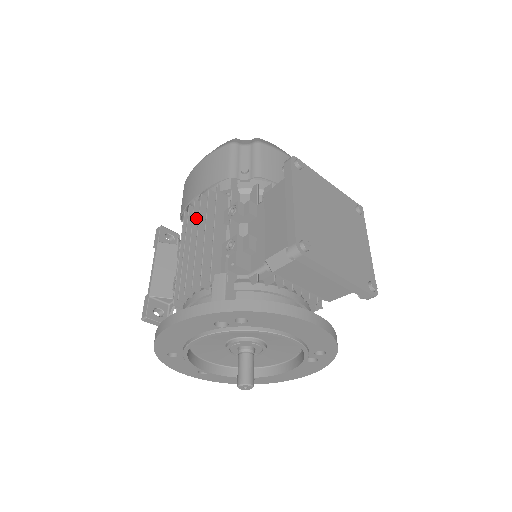
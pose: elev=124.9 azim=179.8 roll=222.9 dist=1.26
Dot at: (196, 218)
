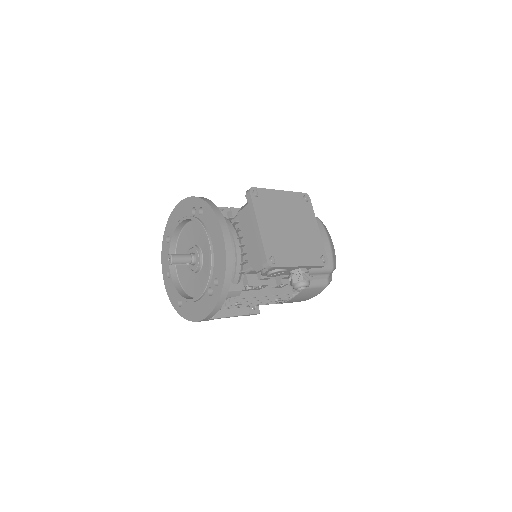
Dot at: occluded
